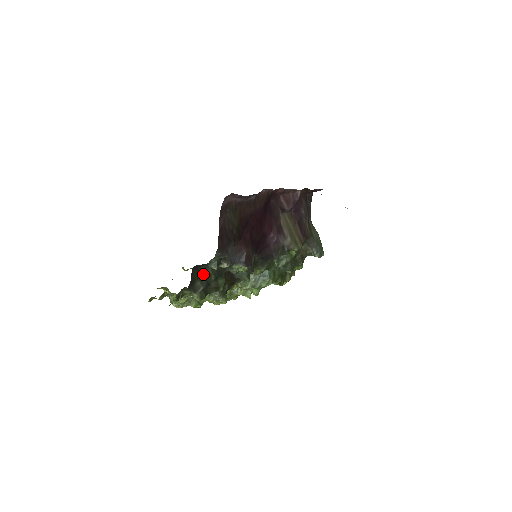
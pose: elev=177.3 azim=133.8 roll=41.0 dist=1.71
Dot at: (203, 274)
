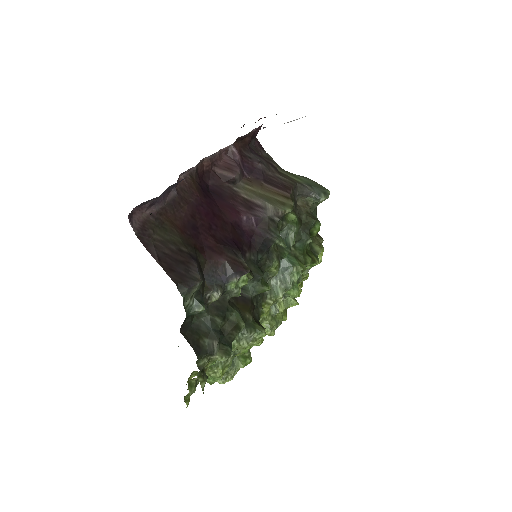
Dot at: (202, 327)
